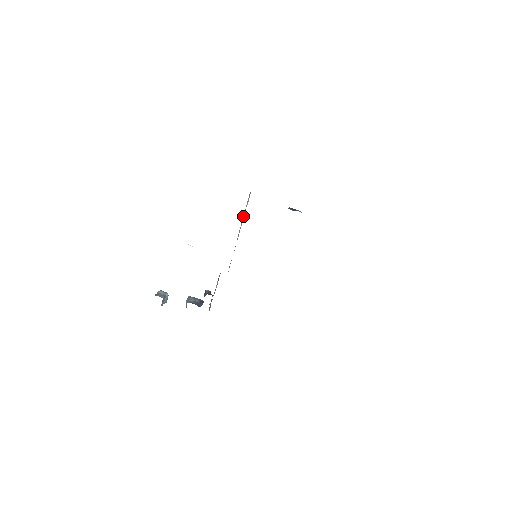
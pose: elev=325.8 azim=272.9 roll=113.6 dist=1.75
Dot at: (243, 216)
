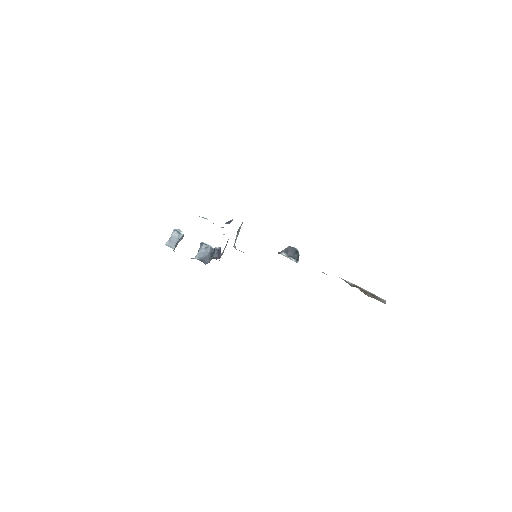
Dot at: occluded
